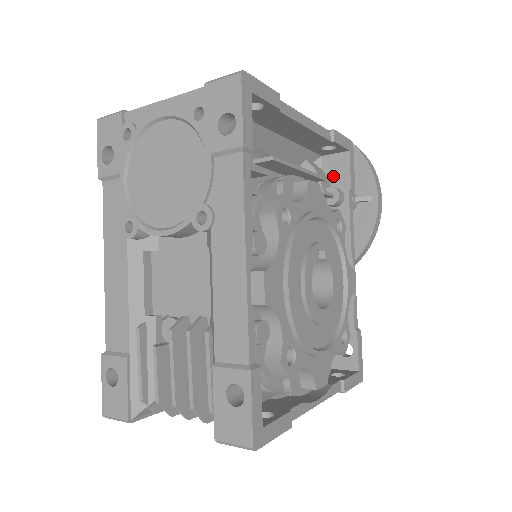
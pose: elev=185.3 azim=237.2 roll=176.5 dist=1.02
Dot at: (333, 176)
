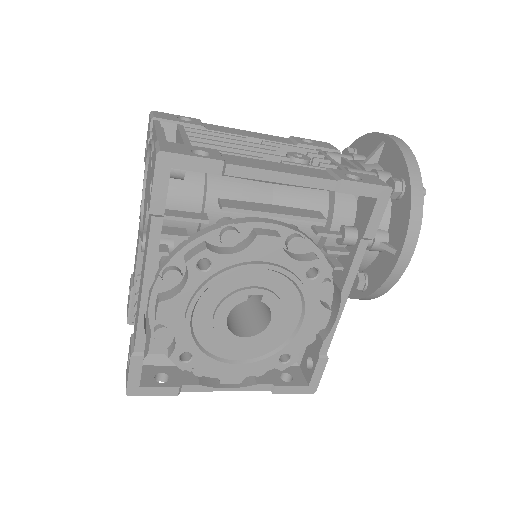
Dot at: (359, 214)
